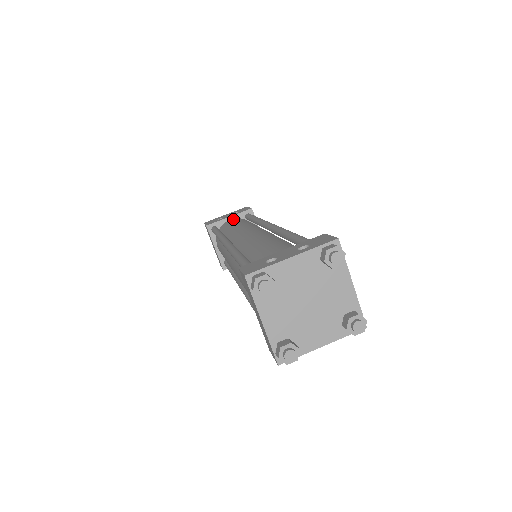
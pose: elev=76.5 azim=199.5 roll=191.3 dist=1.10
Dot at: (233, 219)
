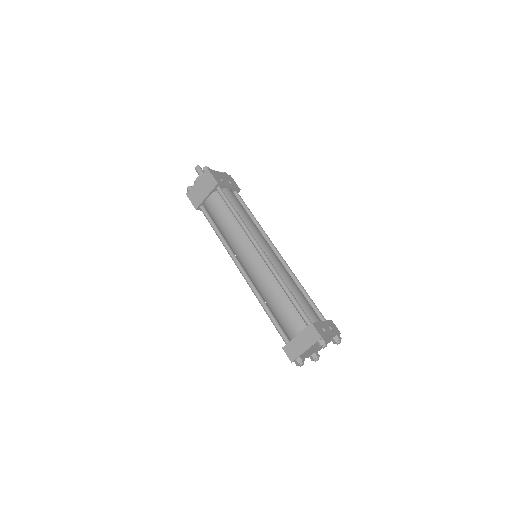
Dot at: (232, 192)
